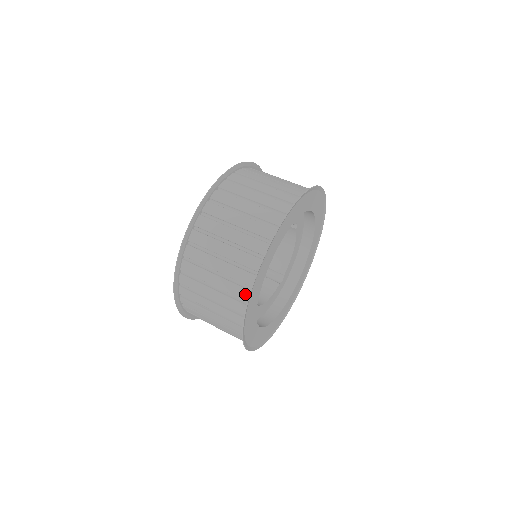
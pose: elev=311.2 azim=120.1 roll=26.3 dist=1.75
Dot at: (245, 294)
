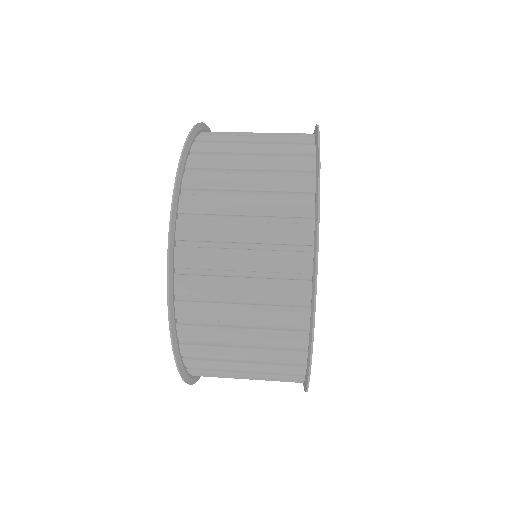
Dot at: (303, 289)
